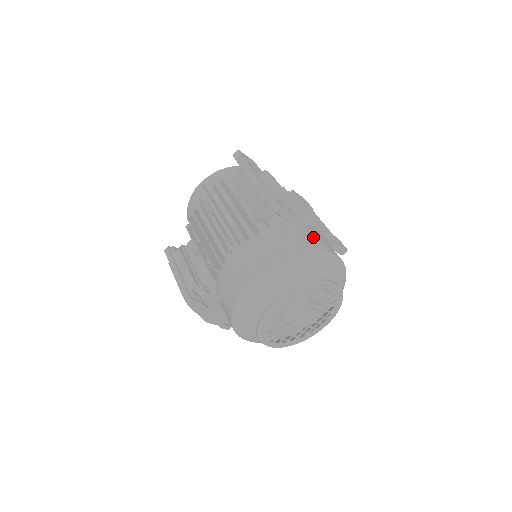
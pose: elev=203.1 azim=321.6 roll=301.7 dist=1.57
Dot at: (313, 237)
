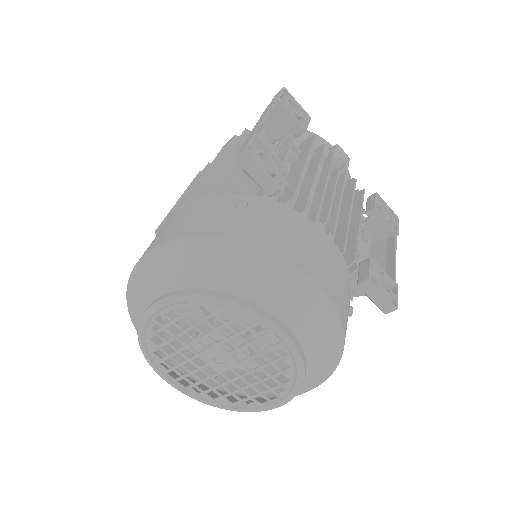
Dot at: (292, 233)
